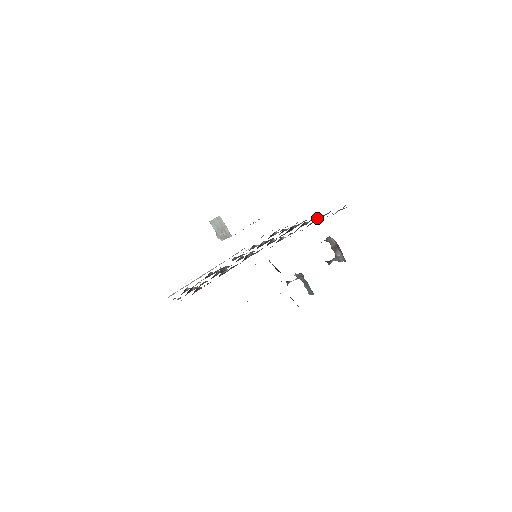
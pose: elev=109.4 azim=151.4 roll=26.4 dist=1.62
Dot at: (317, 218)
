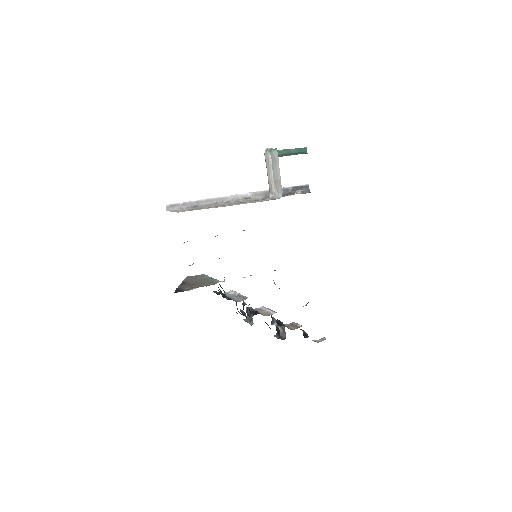
Dot at: occluded
